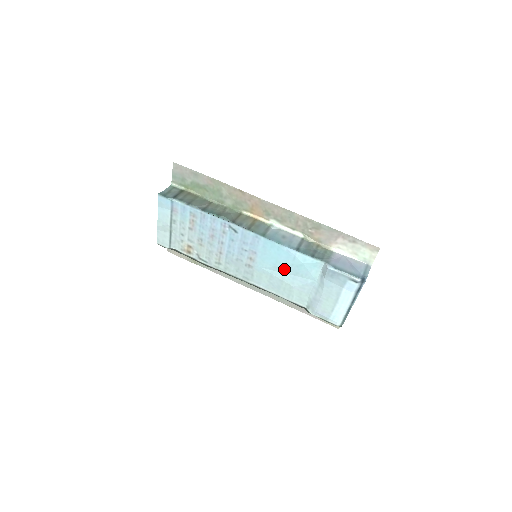
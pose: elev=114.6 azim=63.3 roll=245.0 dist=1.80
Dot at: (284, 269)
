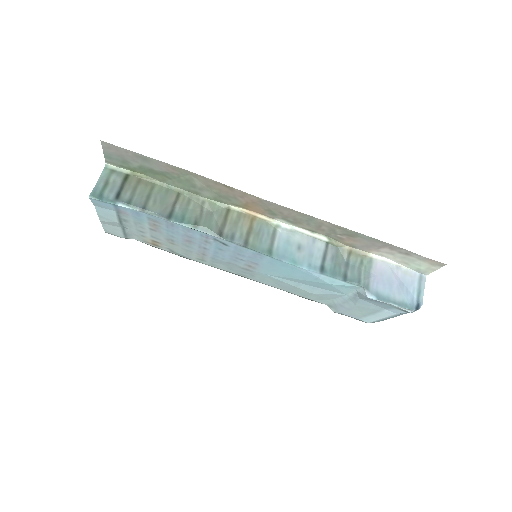
Dot at: (300, 281)
